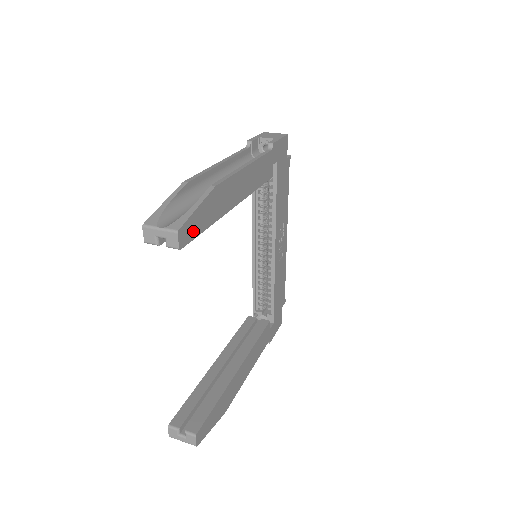
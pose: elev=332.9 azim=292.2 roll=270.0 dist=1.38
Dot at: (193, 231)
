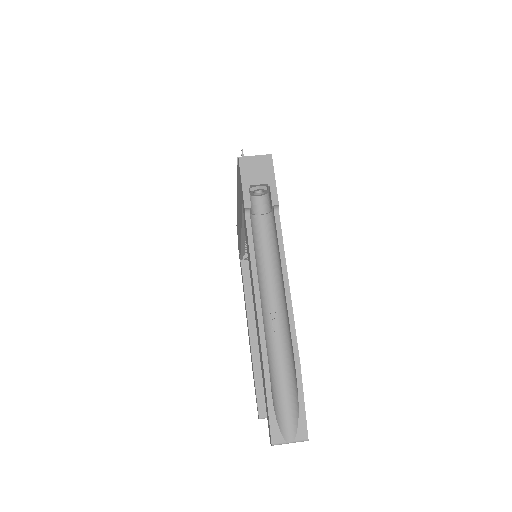
Dot at: occluded
